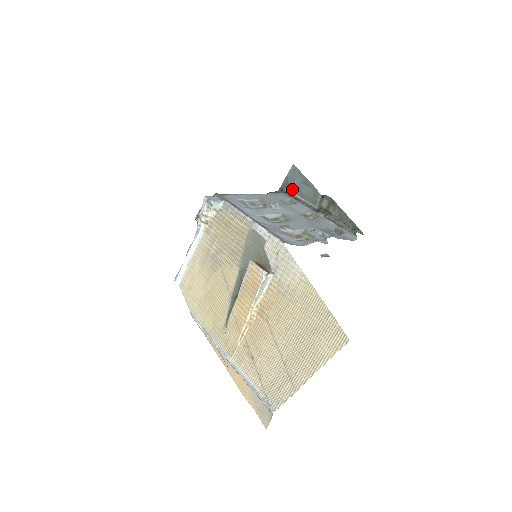
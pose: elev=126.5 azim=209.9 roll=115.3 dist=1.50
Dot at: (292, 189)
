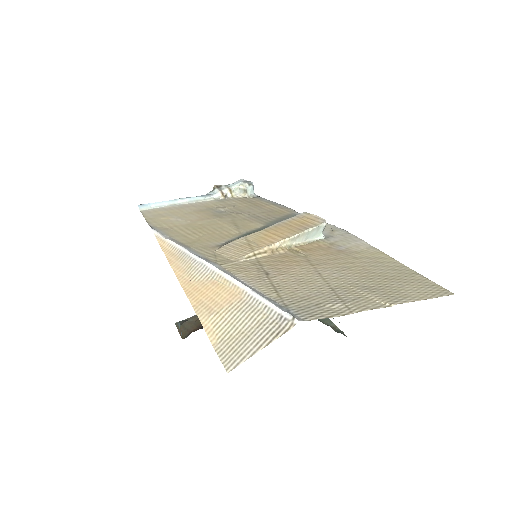
Dot at: occluded
